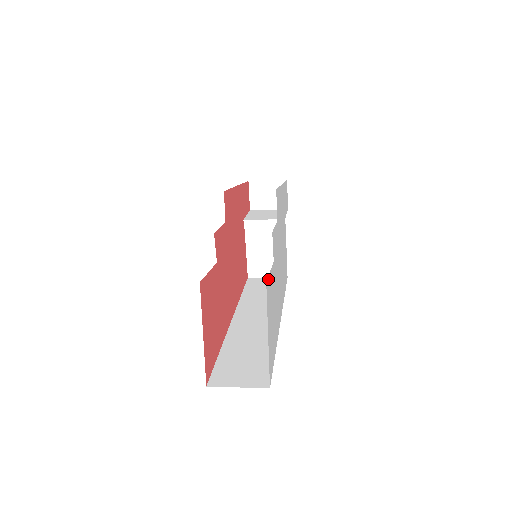
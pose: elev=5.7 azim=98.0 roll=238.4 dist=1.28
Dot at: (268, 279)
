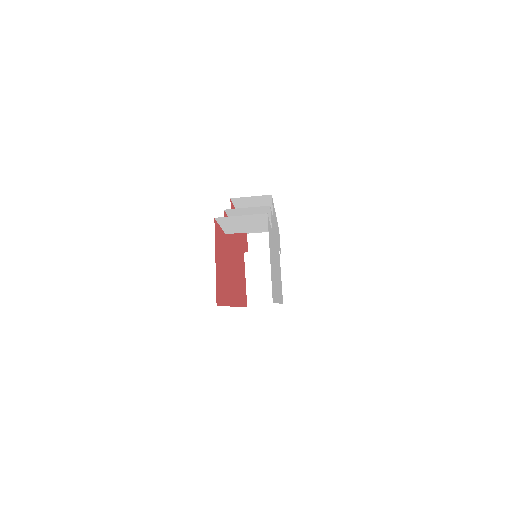
Dot at: (268, 220)
